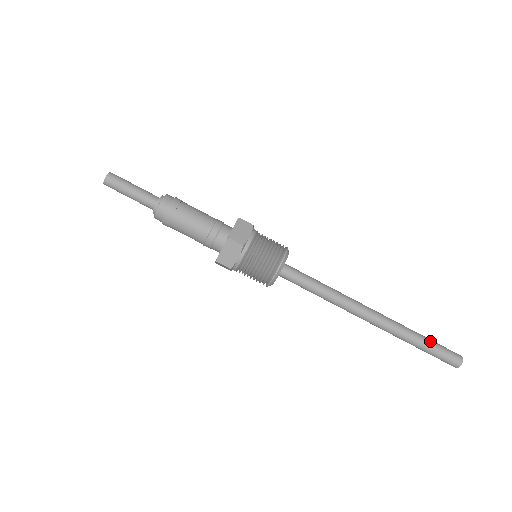
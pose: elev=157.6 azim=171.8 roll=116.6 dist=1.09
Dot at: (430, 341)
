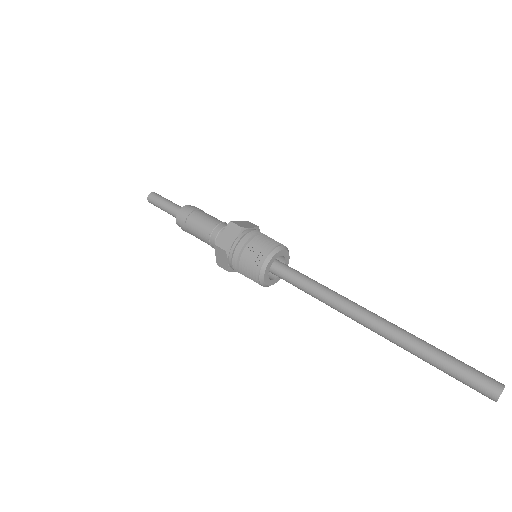
Dot at: (452, 356)
